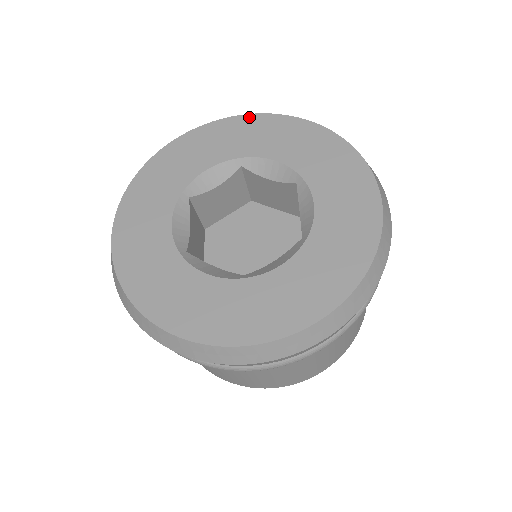
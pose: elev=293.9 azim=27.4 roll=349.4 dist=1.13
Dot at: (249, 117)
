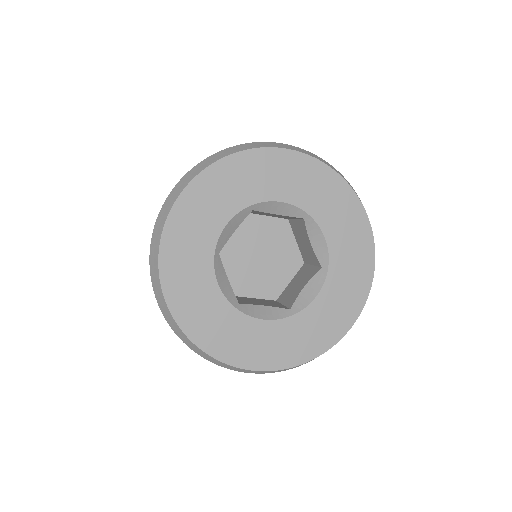
Dot at: (344, 184)
